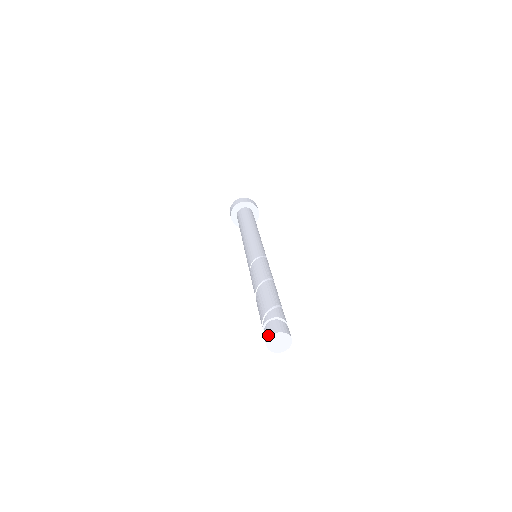
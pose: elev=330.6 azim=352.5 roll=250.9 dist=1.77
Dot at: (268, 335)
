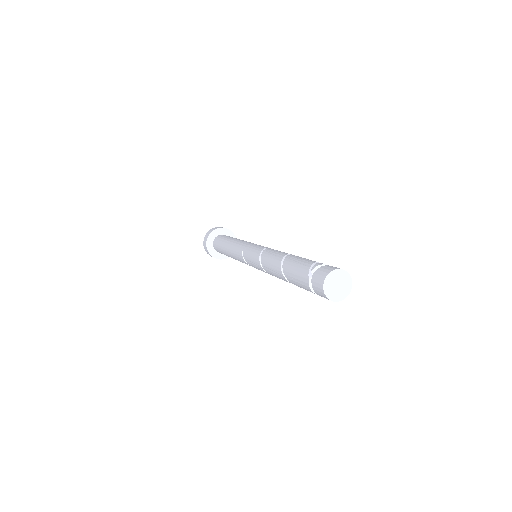
Dot at: (332, 268)
